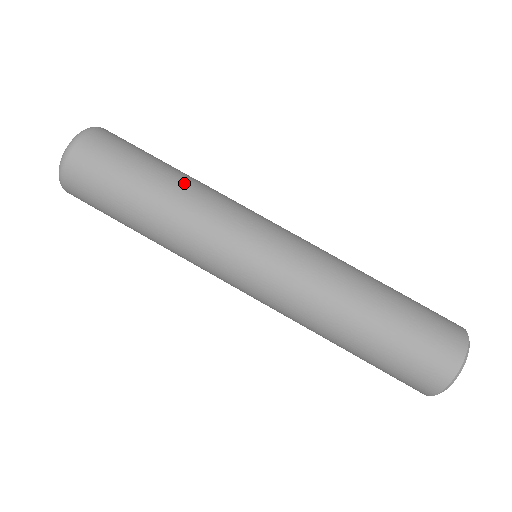
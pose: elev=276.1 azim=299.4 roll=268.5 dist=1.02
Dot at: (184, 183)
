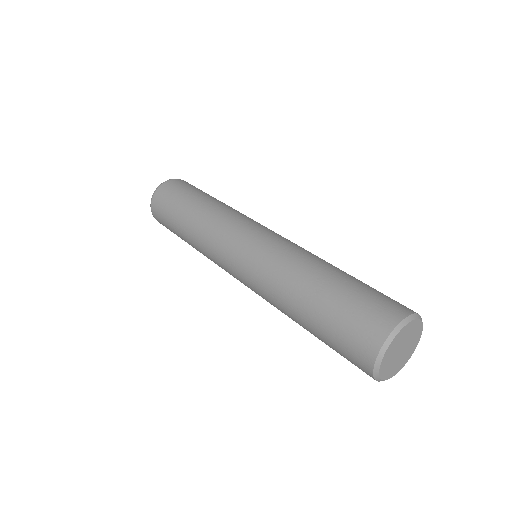
Dot at: (216, 203)
